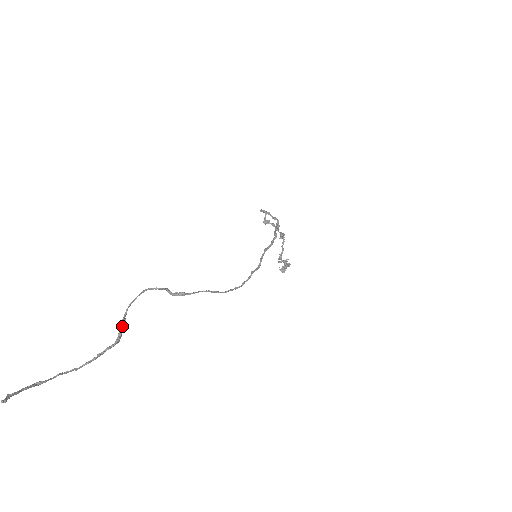
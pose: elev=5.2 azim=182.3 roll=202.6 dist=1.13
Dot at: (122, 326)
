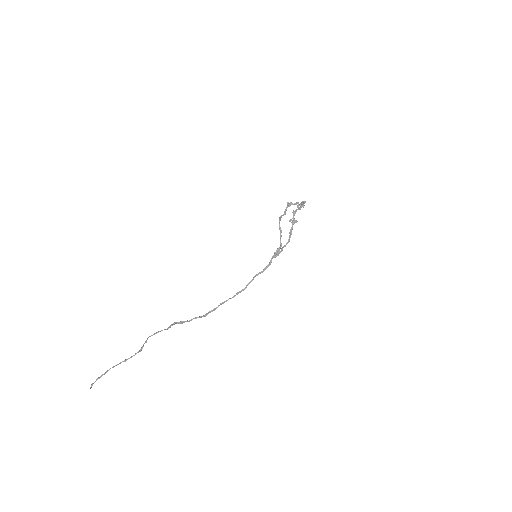
Dot at: occluded
